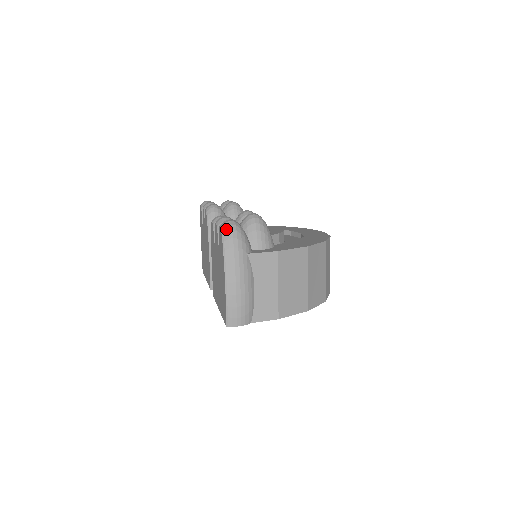
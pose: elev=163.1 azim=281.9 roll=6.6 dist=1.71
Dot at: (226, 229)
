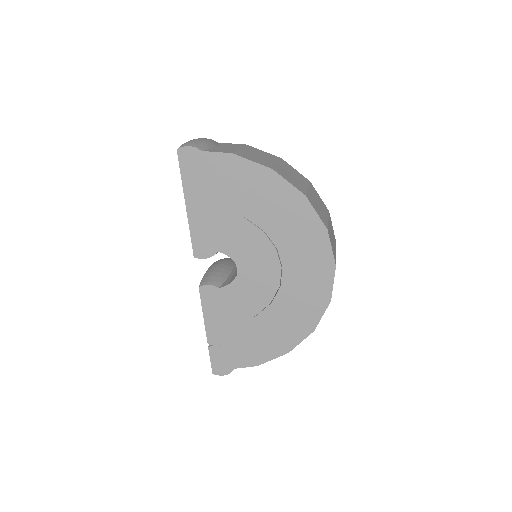
Dot at: occluded
